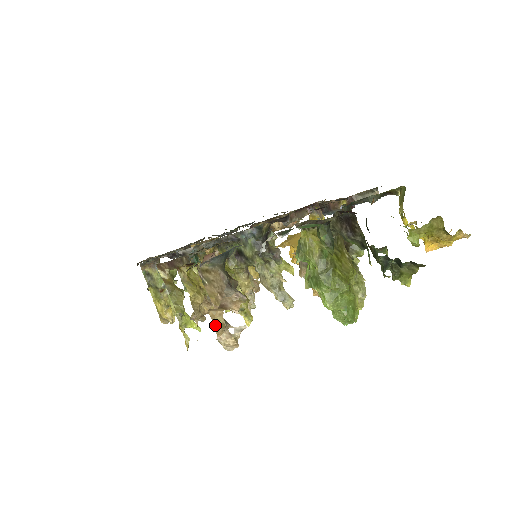
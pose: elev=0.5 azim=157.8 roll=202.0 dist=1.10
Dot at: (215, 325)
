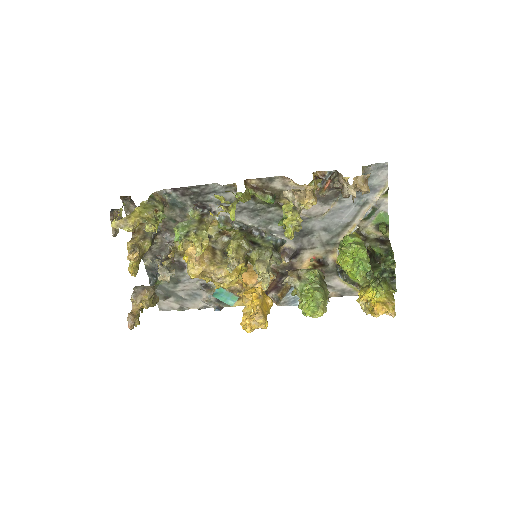
Dot at: occluded
